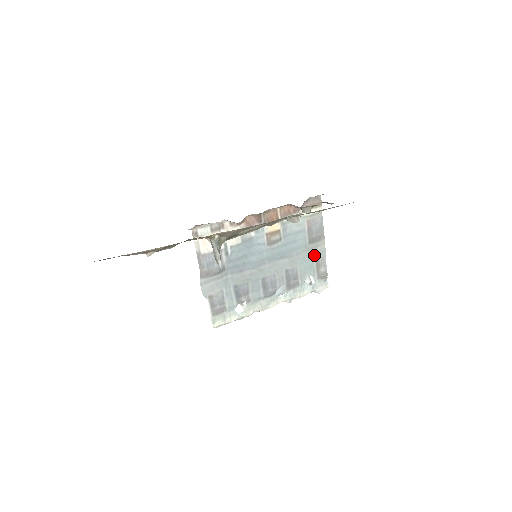
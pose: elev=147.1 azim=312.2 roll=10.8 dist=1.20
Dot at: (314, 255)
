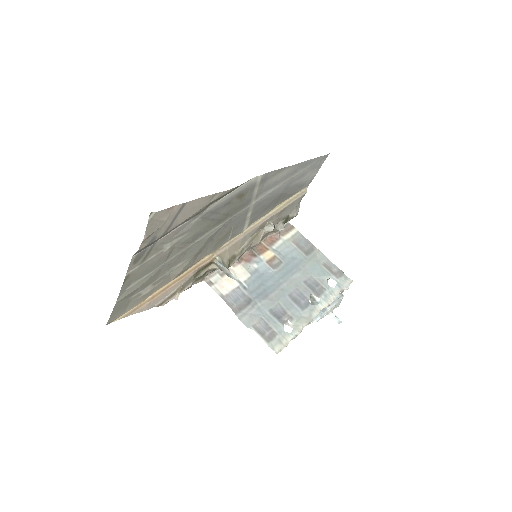
Dot at: (318, 262)
